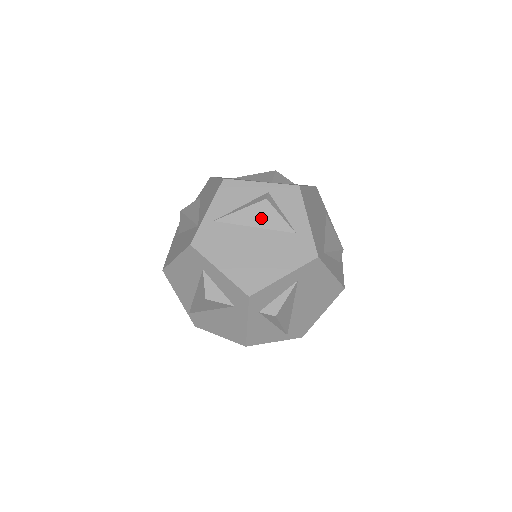
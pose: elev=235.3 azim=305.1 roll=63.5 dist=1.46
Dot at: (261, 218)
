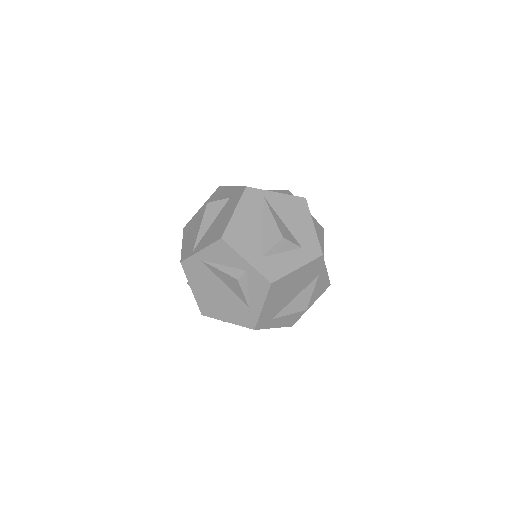
Dot at: (231, 284)
